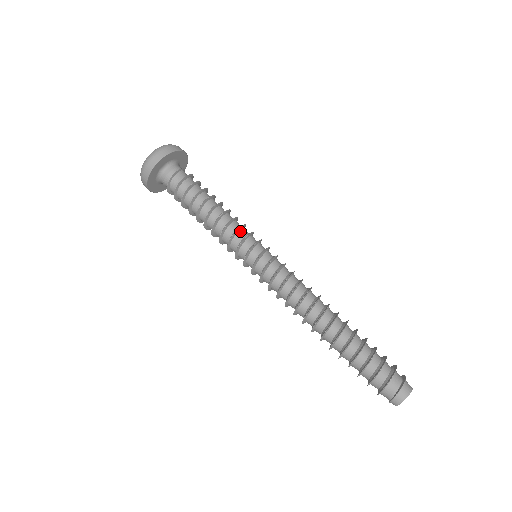
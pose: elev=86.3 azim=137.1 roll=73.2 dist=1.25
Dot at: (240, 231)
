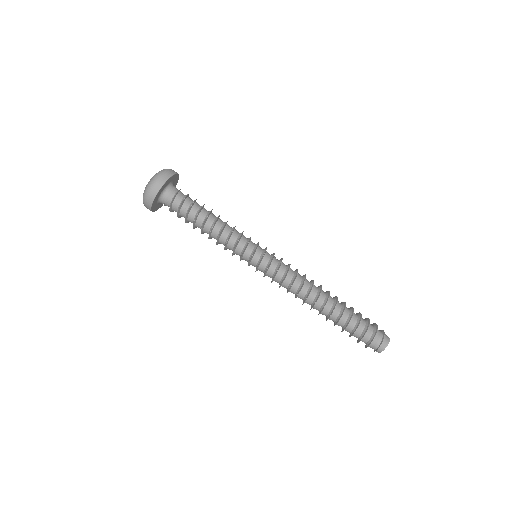
Dot at: (242, 236)
